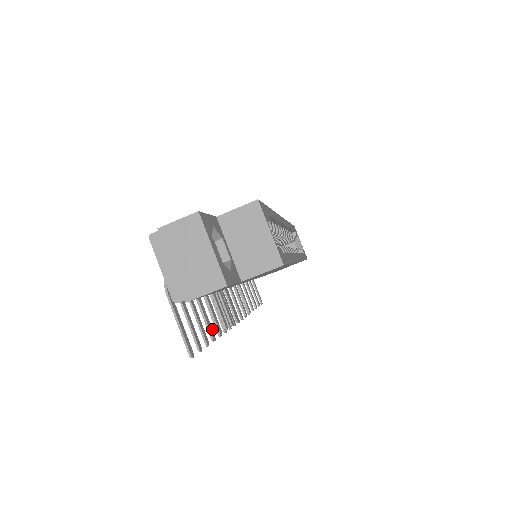
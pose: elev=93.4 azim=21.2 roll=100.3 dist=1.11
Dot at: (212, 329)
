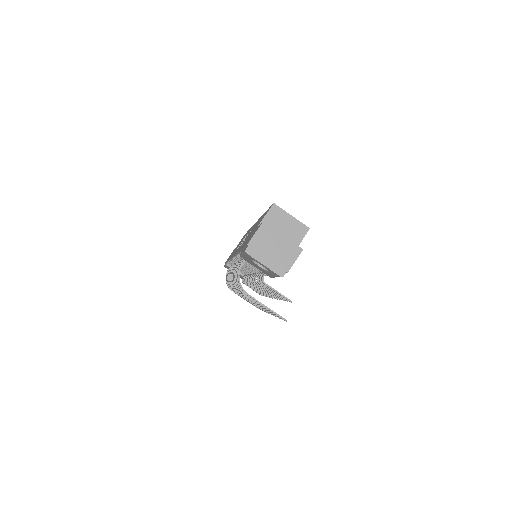
Dot at: (286, 297)
